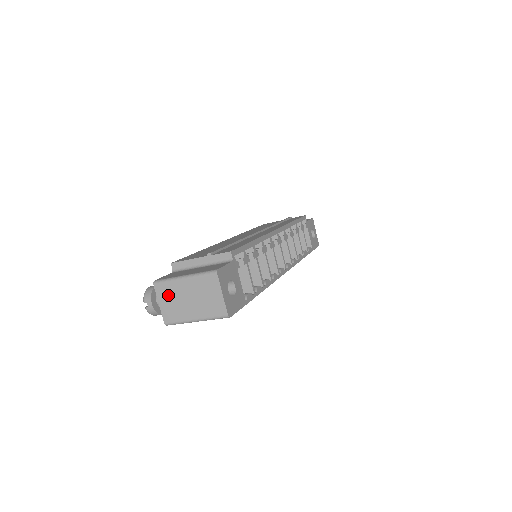
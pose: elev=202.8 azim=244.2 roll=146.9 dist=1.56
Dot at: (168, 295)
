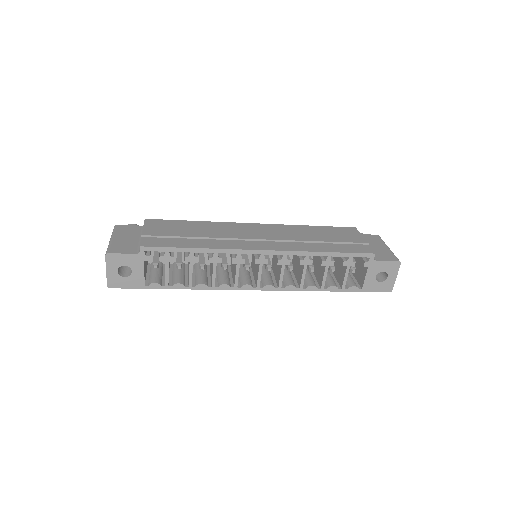
Dot at: occluded
